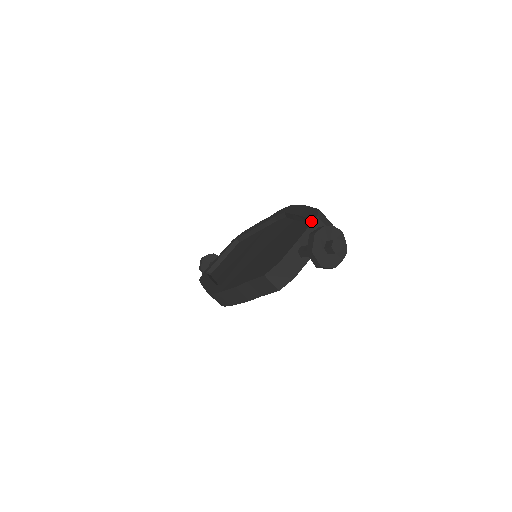
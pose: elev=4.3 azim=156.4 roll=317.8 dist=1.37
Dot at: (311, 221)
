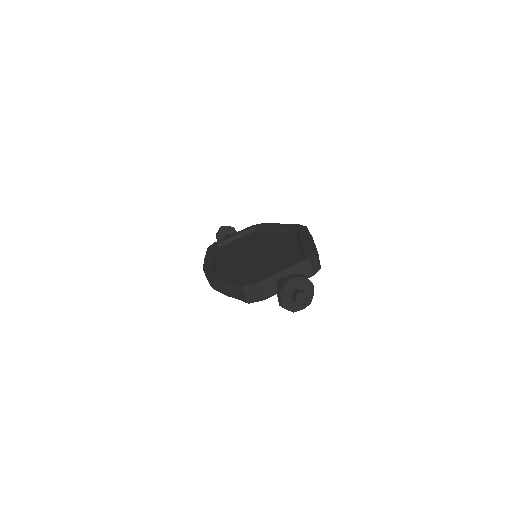
Dot at: (302, 259)
